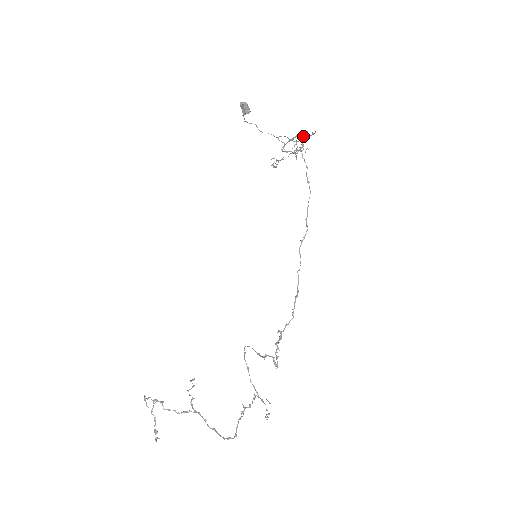
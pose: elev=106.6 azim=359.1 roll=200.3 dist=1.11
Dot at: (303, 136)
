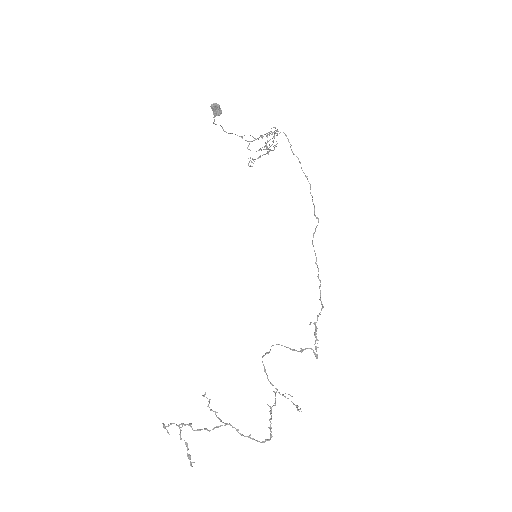
Dot at: (275, 133)
